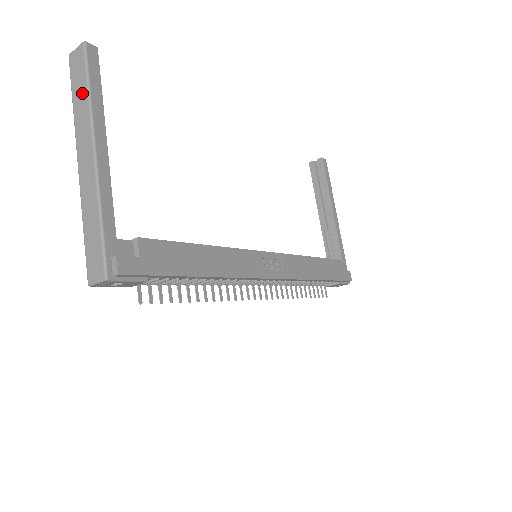
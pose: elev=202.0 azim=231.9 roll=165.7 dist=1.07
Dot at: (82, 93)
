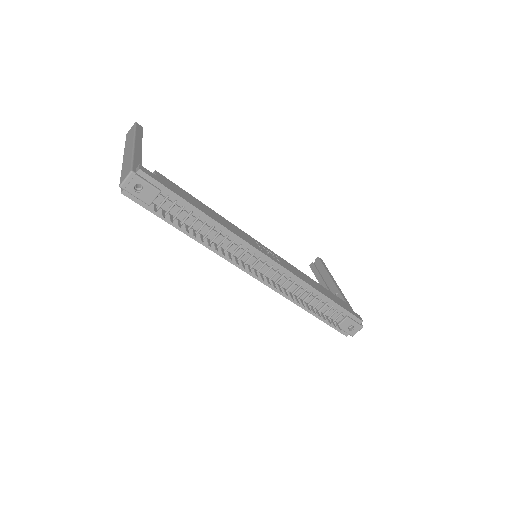
Dot at: (131, 135)
